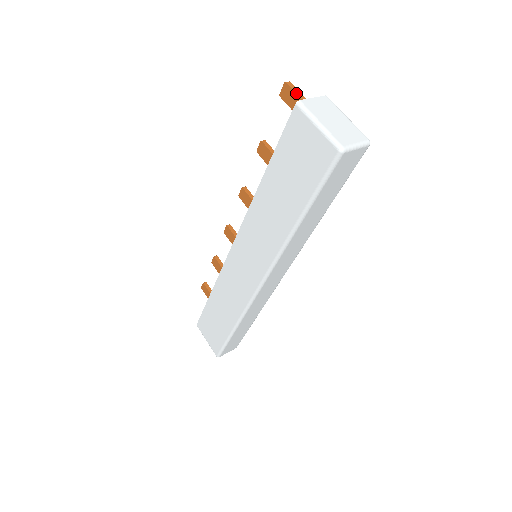
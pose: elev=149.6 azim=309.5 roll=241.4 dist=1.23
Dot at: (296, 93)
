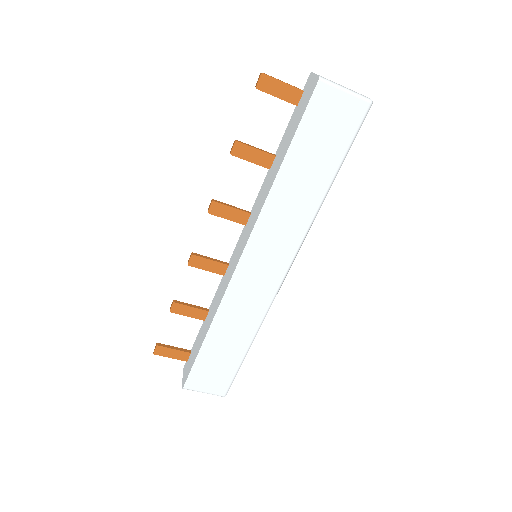
Dot at: (278, 79)
